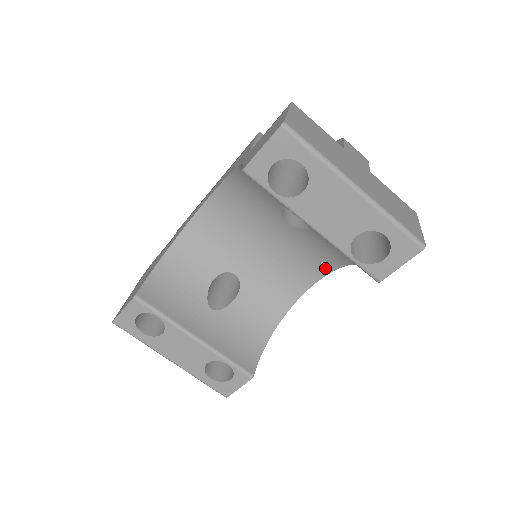
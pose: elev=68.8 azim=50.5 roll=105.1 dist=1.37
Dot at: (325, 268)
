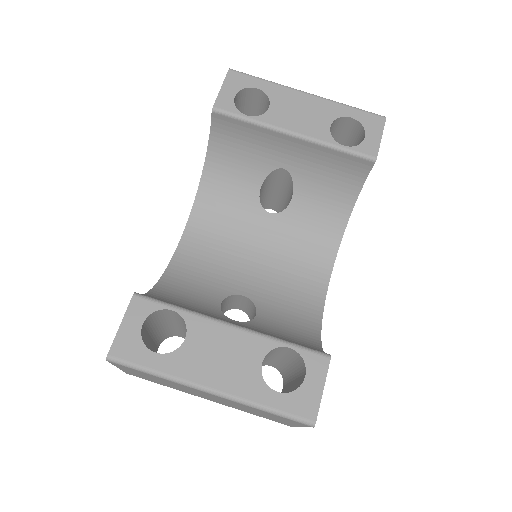
Dot at: (329, 252)
